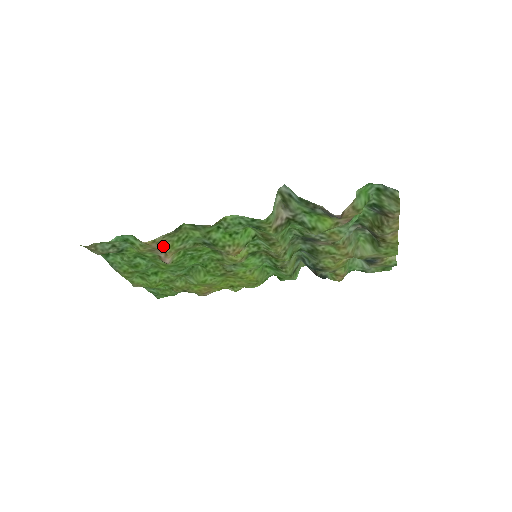
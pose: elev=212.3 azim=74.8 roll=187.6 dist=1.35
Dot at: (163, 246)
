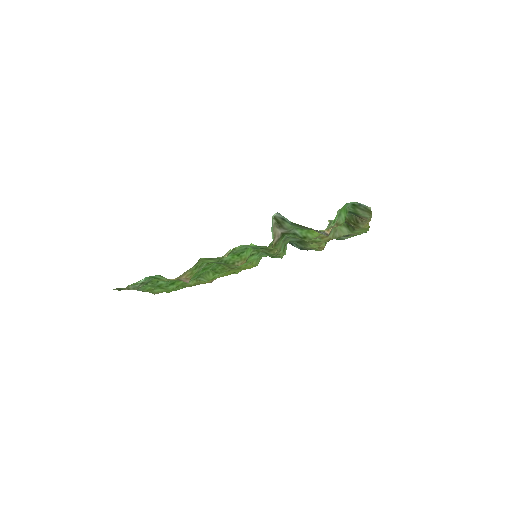
Dot at: (185, 276)
